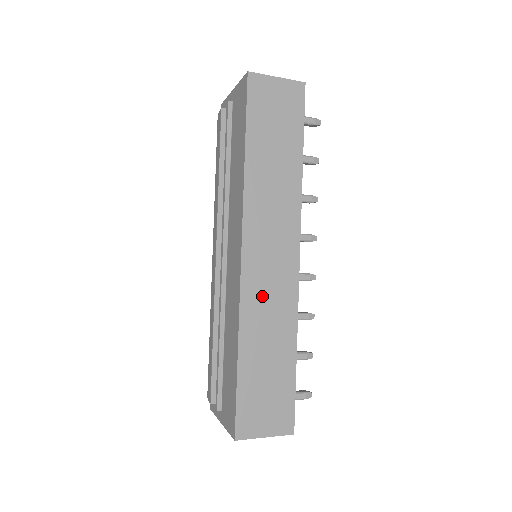
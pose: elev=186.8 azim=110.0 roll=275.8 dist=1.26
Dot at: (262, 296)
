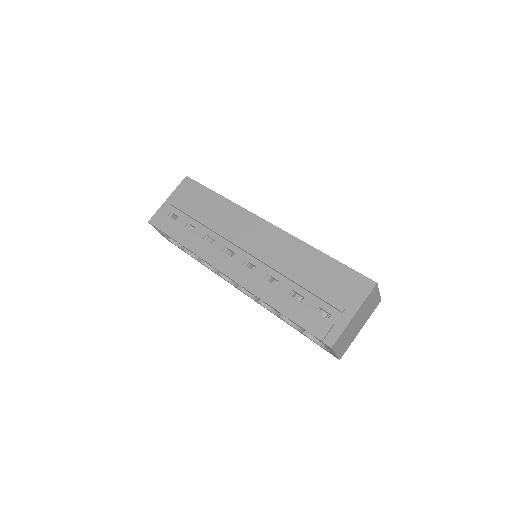
Dot at: occluded
